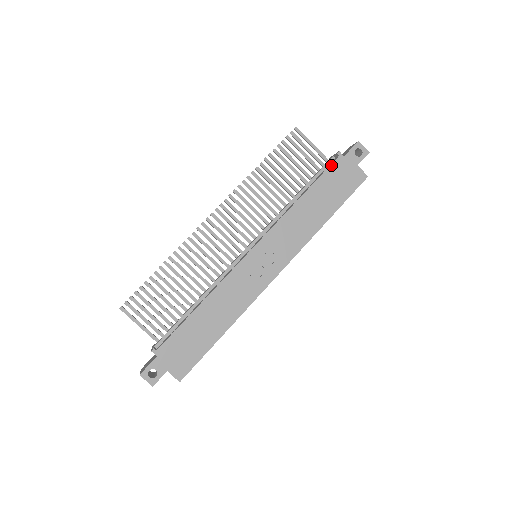
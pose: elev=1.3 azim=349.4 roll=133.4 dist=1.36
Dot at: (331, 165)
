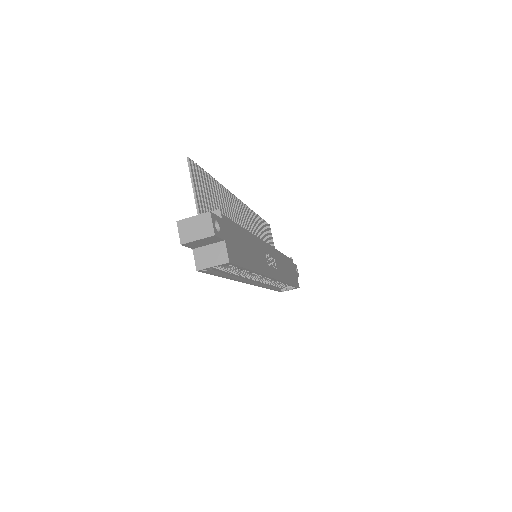
Dot at: (290, 259)
